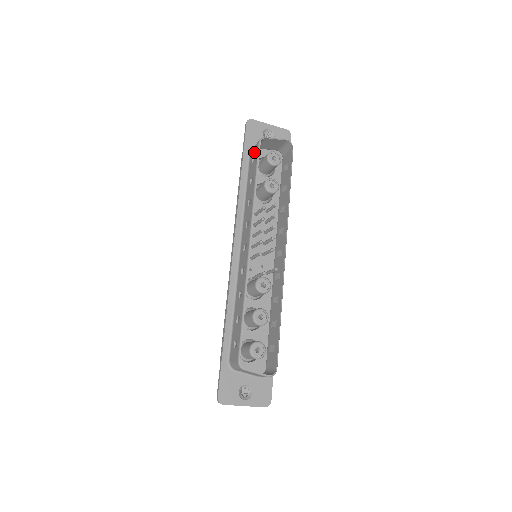
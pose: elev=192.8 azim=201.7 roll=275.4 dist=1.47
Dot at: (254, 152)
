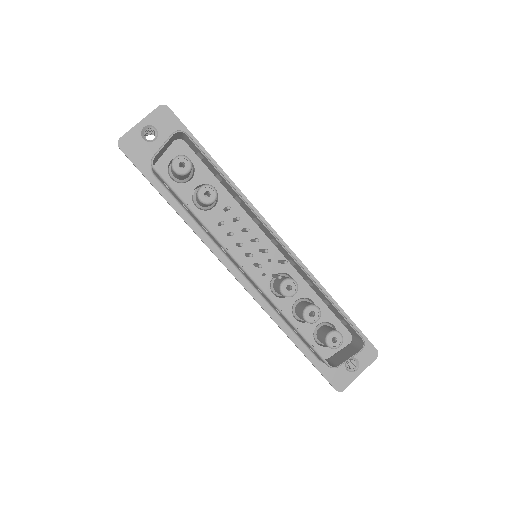
Dot at: (159, 178)
